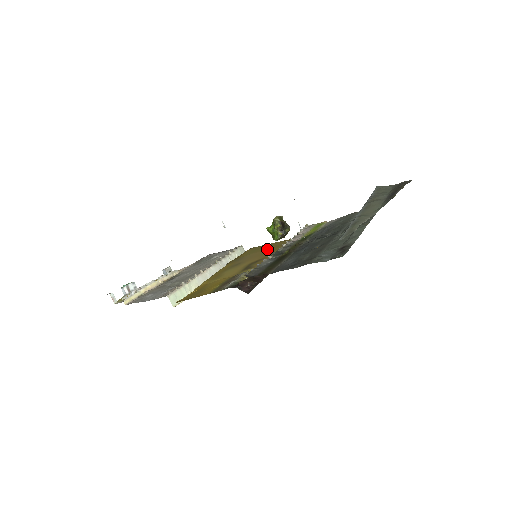
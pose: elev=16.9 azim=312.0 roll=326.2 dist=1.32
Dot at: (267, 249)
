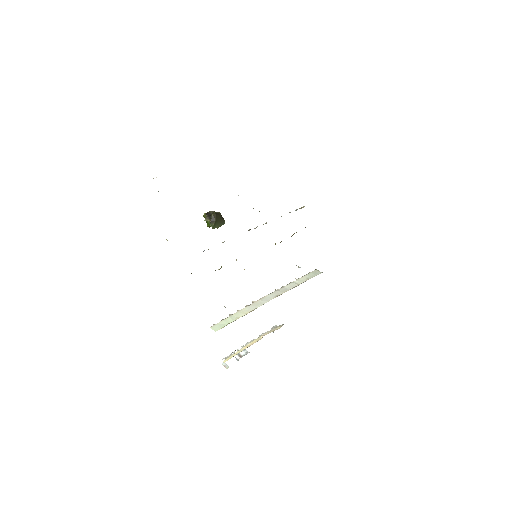
Dot at: occluded
